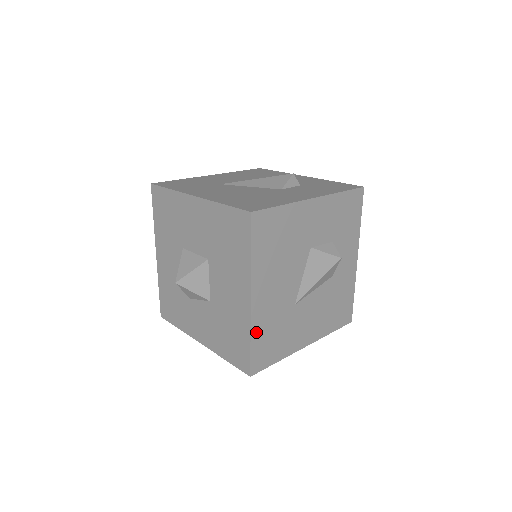
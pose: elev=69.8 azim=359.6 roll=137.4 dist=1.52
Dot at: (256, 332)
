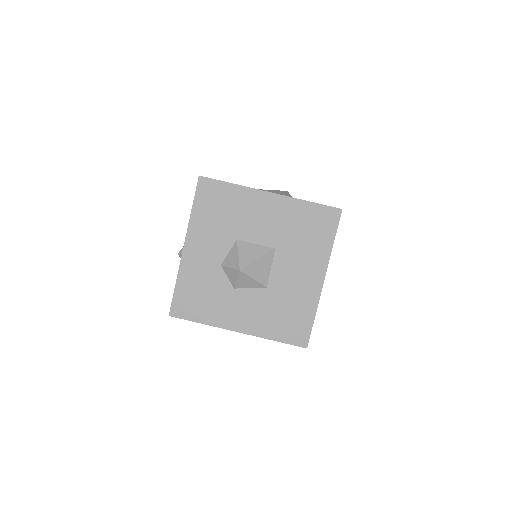
Dot at: occluded
